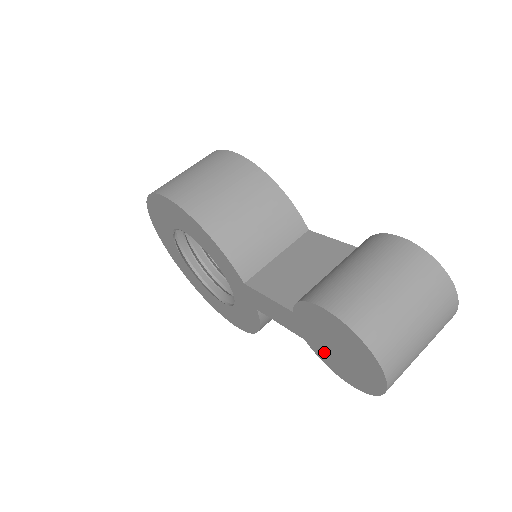
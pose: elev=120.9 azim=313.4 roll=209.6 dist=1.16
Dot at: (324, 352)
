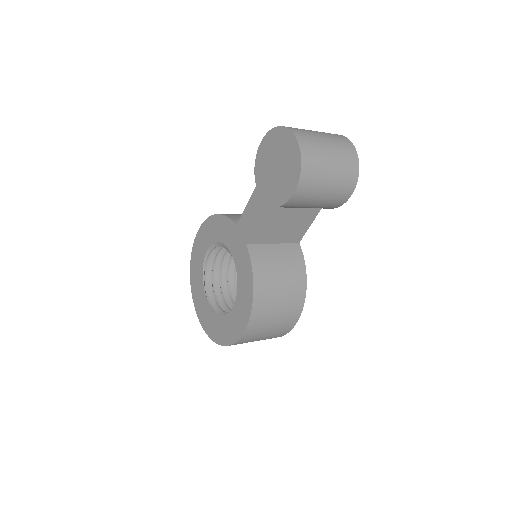
Dot at: (275, 190)
